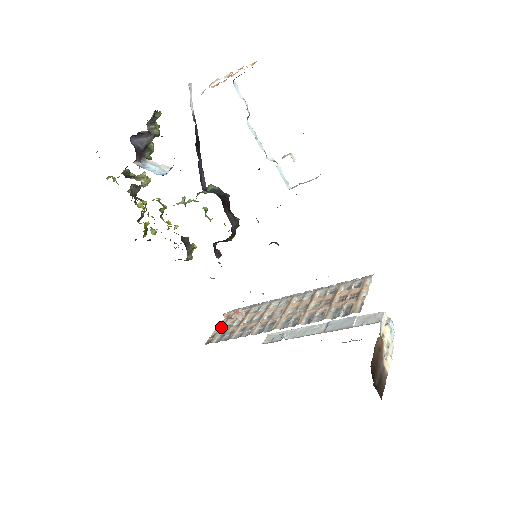
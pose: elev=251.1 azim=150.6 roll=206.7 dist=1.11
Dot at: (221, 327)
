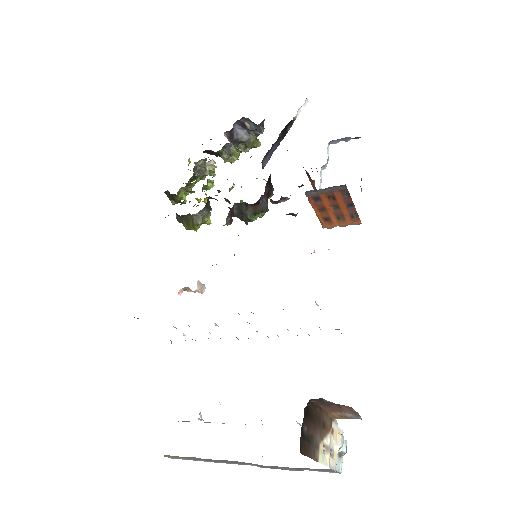
Dot at: occluded
